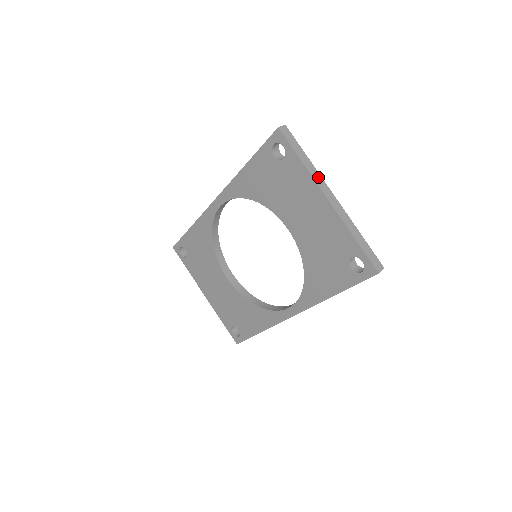
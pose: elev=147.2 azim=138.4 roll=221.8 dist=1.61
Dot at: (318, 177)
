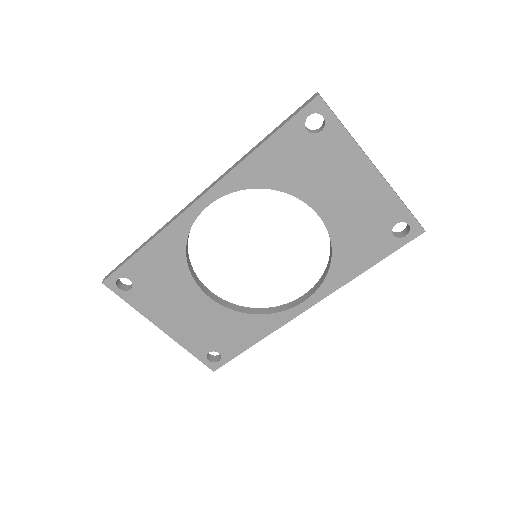
Dot at: occluded
